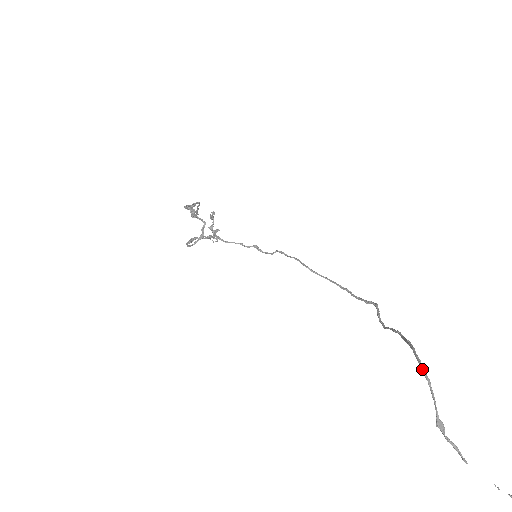
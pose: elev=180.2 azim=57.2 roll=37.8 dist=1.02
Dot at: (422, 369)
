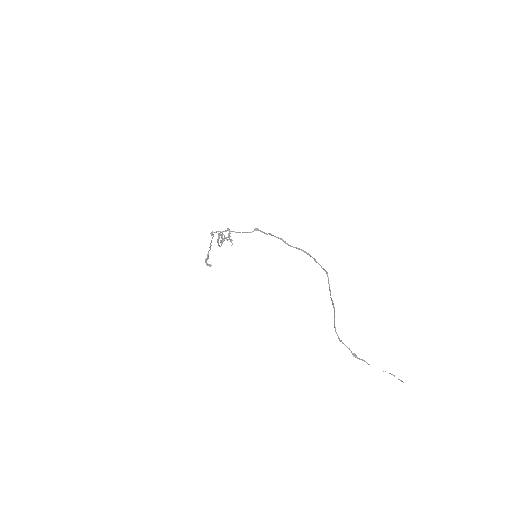
Dot at: (339, 339)
